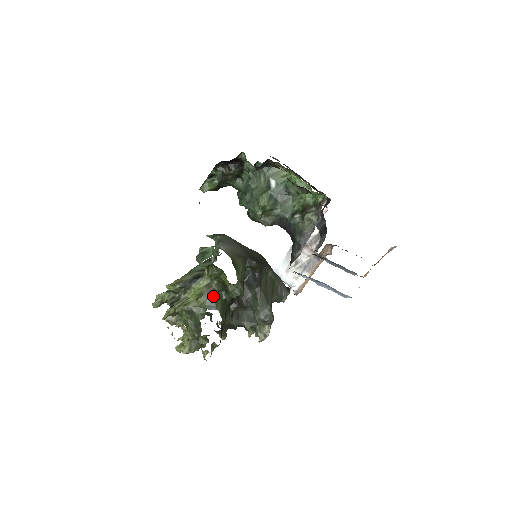
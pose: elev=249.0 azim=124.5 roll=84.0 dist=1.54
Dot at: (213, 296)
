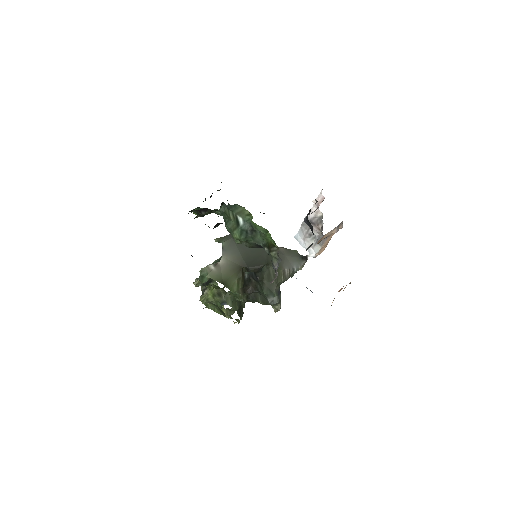
Dot at: (223, 297)
